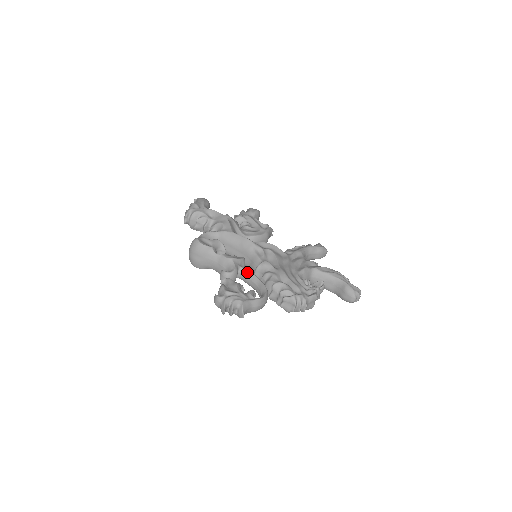
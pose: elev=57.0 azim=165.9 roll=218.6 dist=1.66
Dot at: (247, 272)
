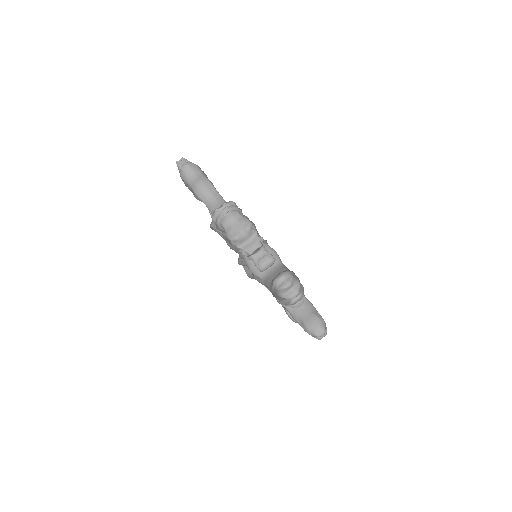
Dot at: occluded
